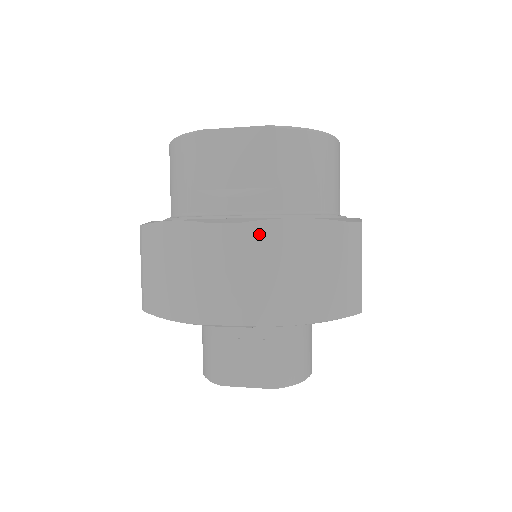
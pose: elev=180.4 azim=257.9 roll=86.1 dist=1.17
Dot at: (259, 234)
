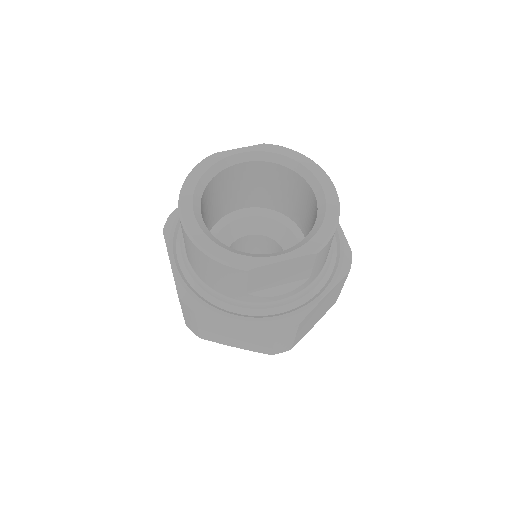
Dot at: (307, 319)
